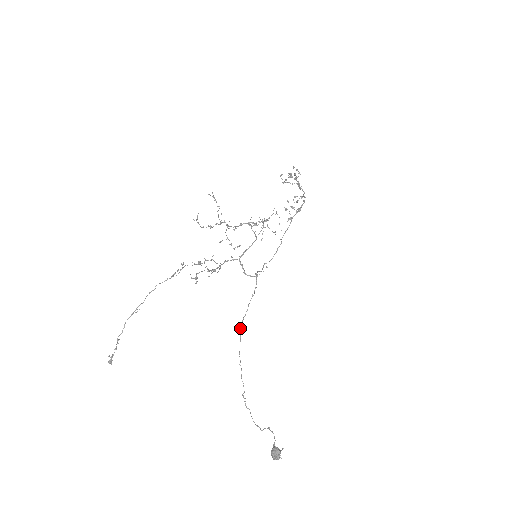
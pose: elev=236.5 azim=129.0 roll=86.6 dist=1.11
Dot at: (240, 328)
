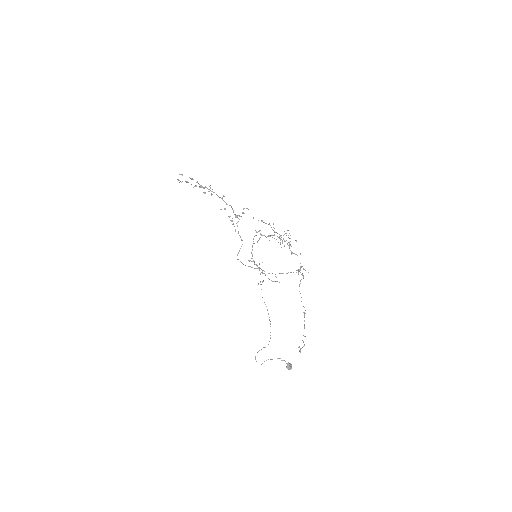
Dot at: (266, 306)
